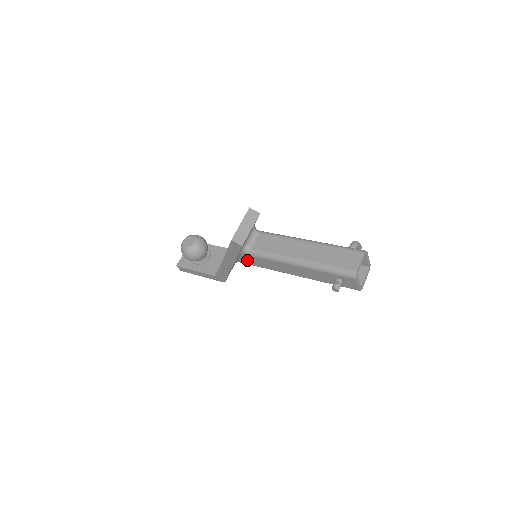
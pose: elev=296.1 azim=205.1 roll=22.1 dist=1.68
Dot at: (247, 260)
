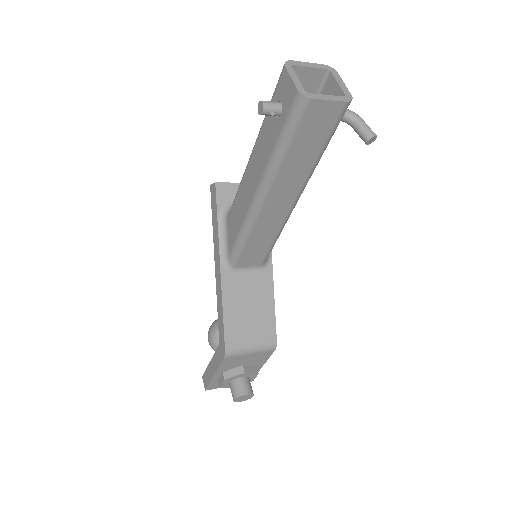
Dot at: (230, 236)
